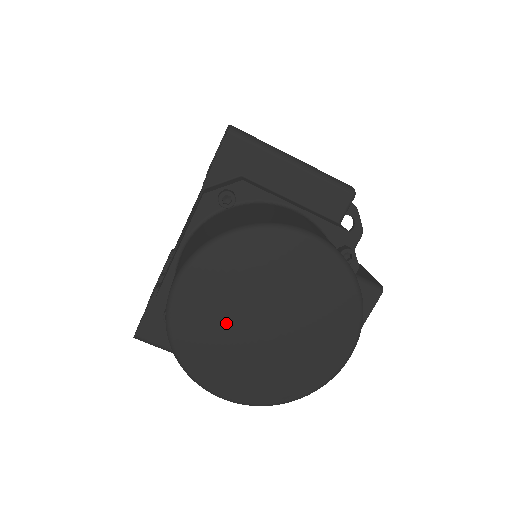
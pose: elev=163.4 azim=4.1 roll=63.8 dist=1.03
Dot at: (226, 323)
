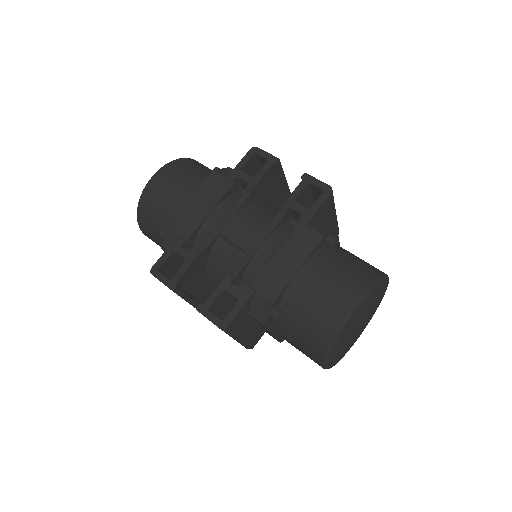
Dot at: (356, 328)
